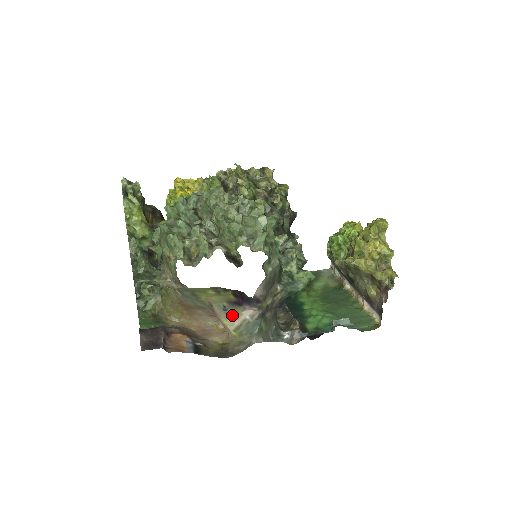
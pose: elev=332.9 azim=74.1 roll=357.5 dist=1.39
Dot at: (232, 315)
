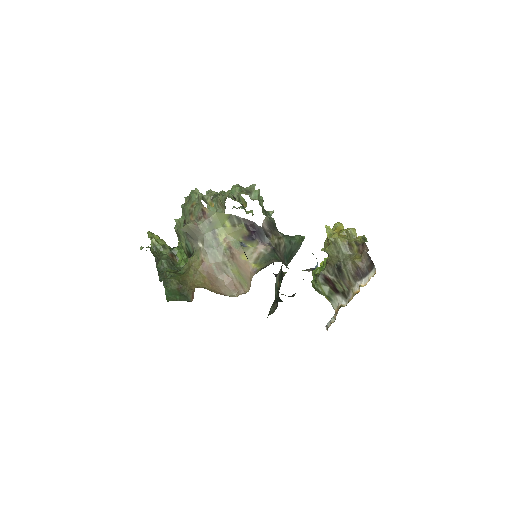
Dot at: (249, 250)
